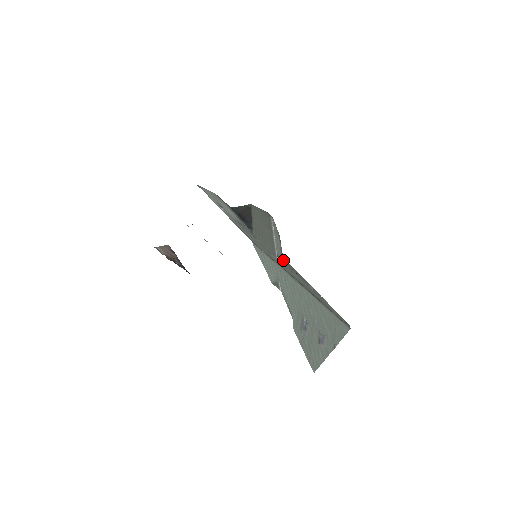
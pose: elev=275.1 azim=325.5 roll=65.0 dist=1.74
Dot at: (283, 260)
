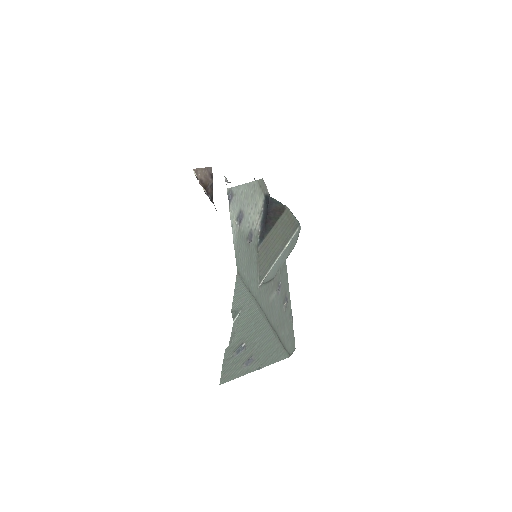
Dot at: (274, 276)
